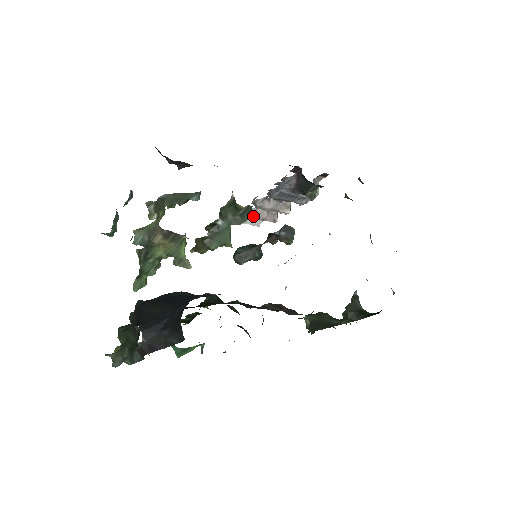
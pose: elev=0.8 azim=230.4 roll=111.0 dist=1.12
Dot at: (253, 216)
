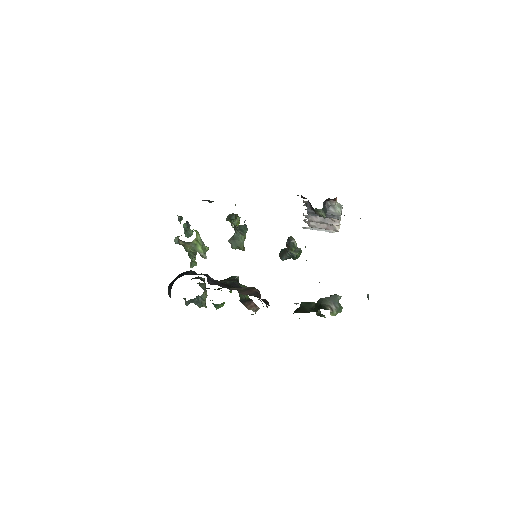
Dot at: (315, 226)
